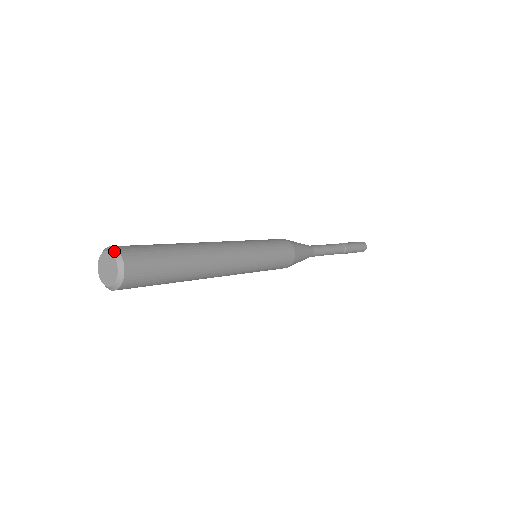
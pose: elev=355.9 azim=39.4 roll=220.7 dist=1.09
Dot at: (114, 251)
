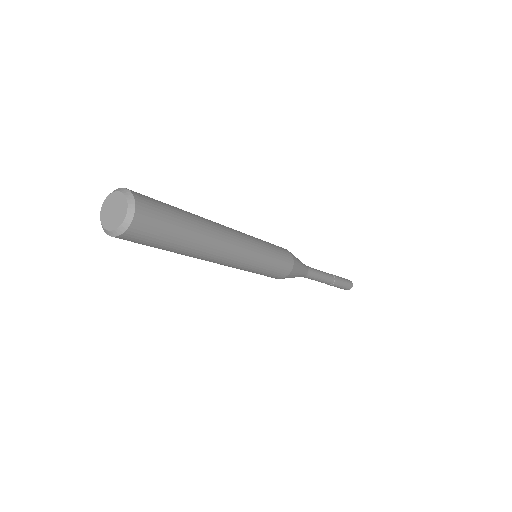
Dot at: (114, 191)
